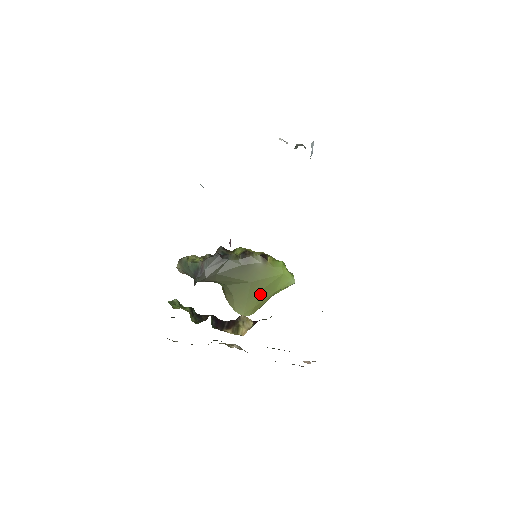
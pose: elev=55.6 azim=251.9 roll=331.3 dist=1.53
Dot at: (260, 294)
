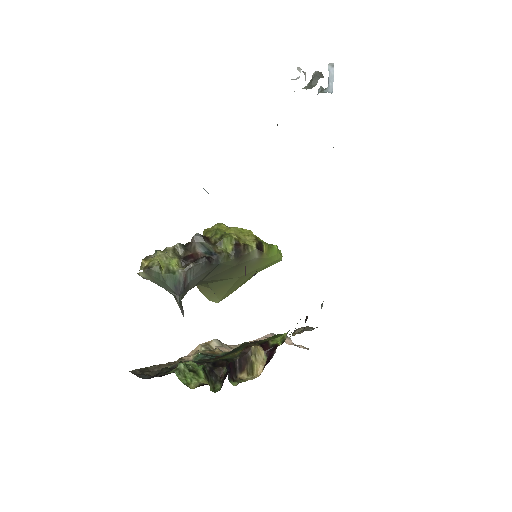
Dot at: (244, 282)
